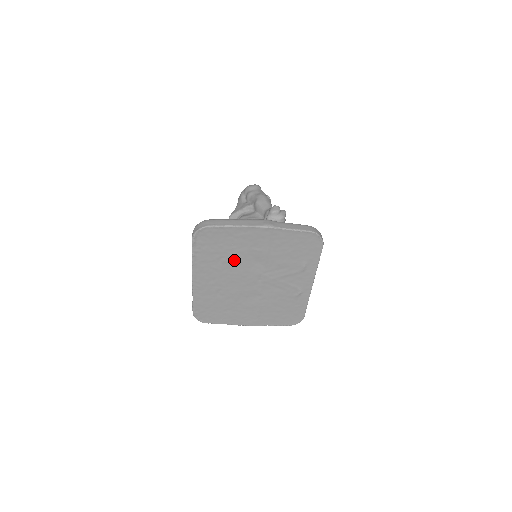
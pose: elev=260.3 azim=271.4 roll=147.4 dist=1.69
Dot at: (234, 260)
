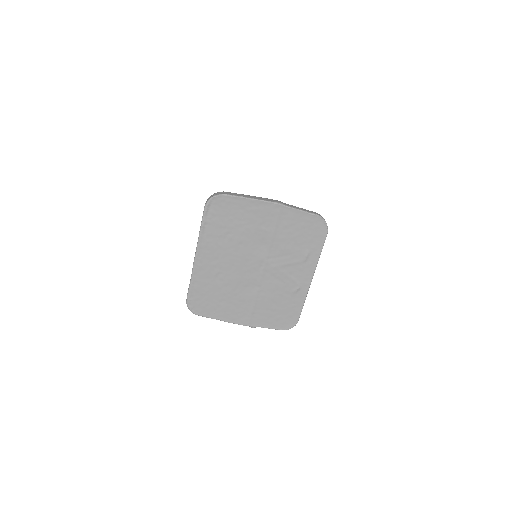
Dot at: (240, 238)
